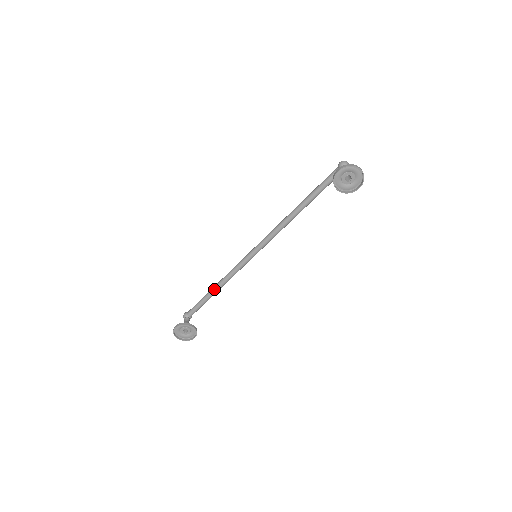
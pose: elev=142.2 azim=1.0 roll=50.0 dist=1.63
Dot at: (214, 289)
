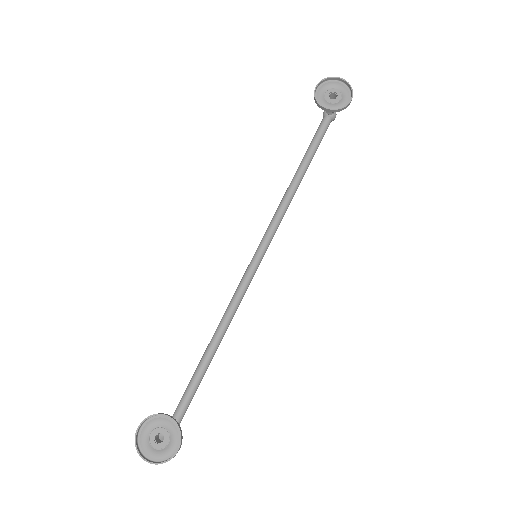
Dot at: (206, 350)
